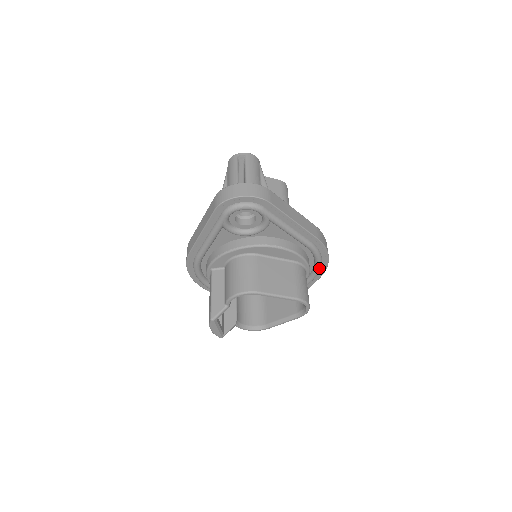
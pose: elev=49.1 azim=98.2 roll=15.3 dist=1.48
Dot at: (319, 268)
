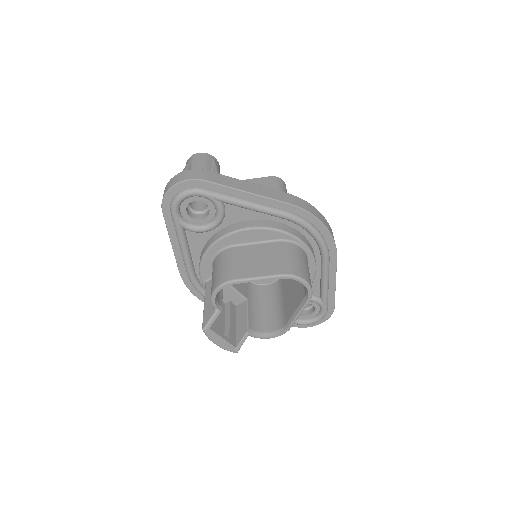
Dot at: (321, 241)
